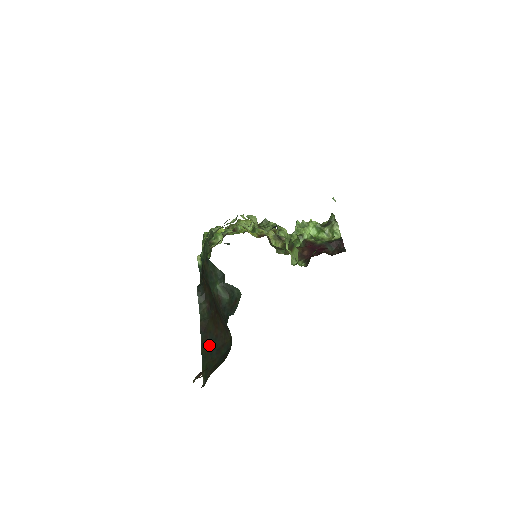
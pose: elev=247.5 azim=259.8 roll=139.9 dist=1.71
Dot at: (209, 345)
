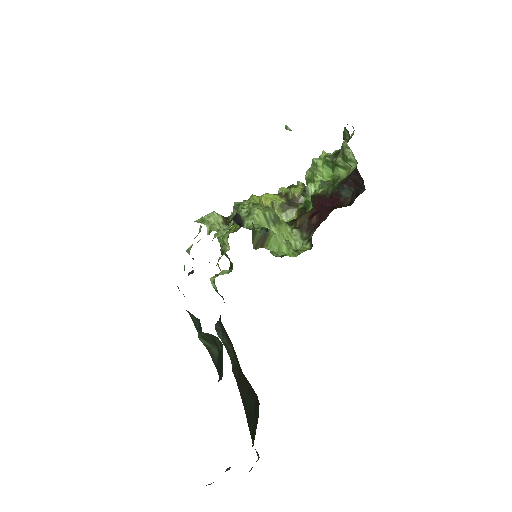
Dot at: (247, 403)
